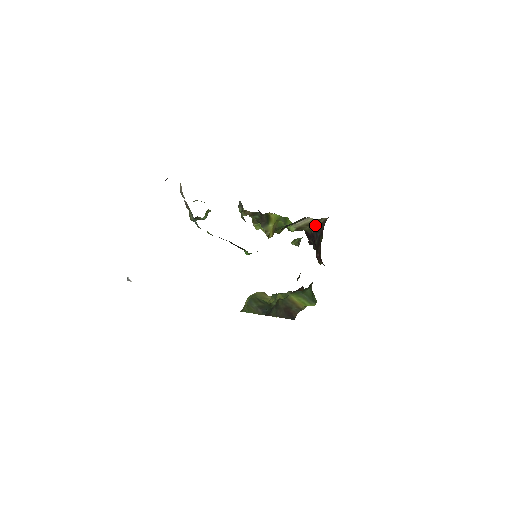
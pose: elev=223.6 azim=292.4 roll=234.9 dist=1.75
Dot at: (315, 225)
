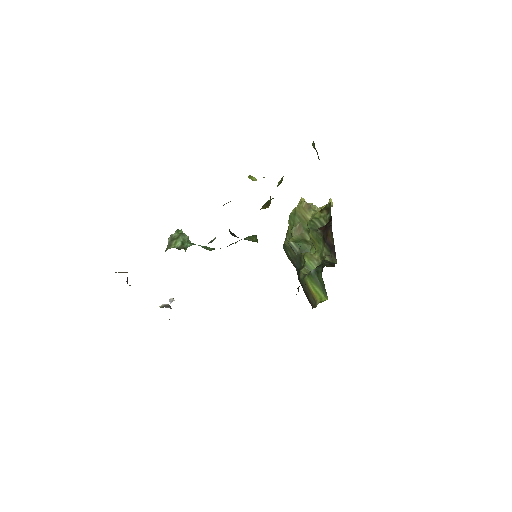
Dot at: occluded
